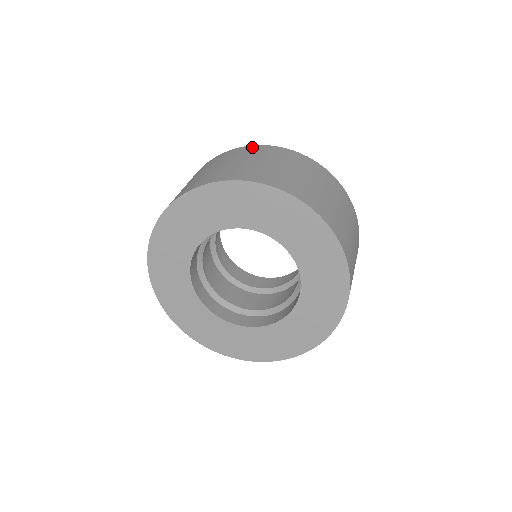
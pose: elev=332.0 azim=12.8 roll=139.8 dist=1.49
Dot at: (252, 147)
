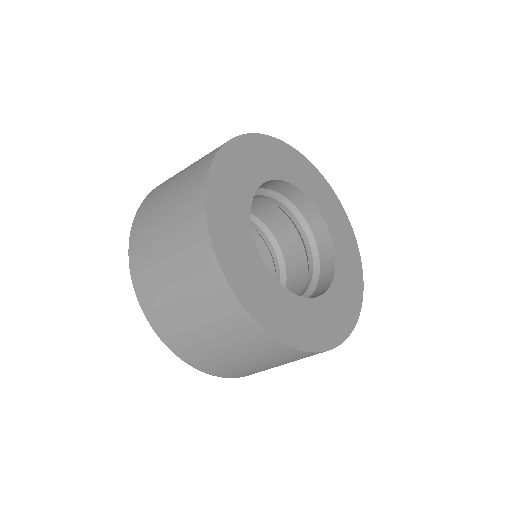
Dot at: occluded
